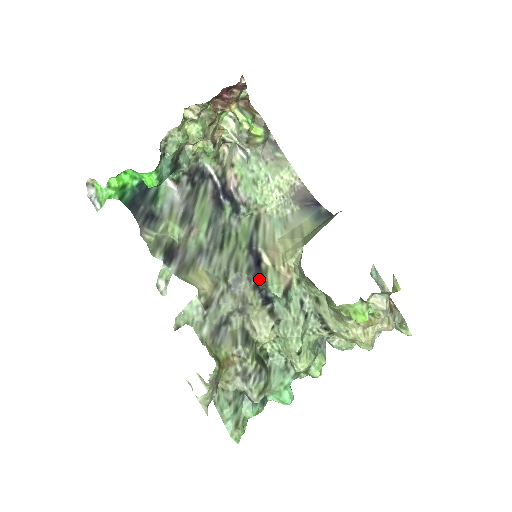
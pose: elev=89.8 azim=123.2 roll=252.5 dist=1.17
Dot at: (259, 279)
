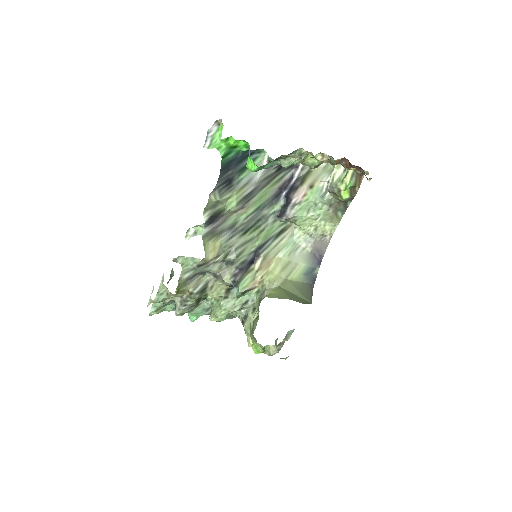
Dot at: (241, 273)
